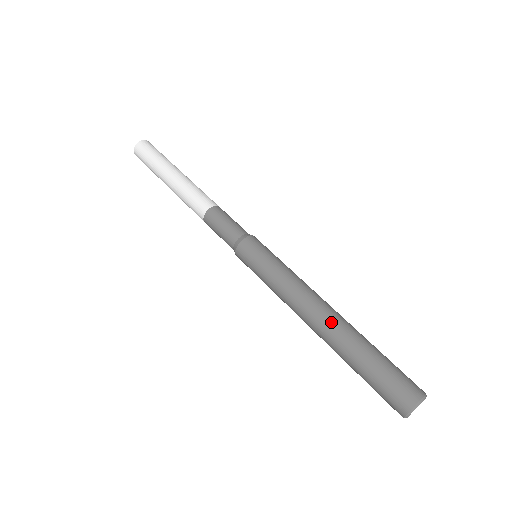
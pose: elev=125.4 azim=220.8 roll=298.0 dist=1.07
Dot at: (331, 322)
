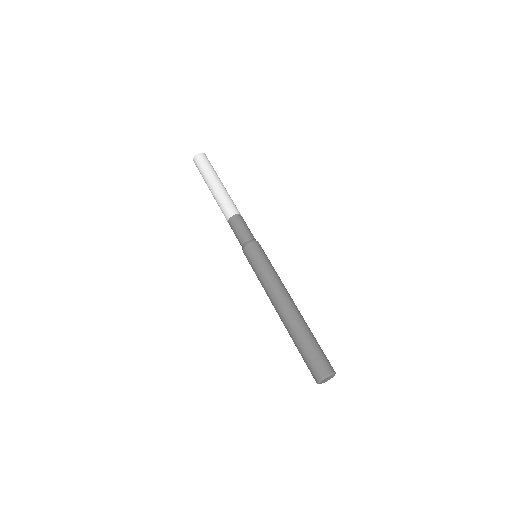
Dot at: (298, 310)
